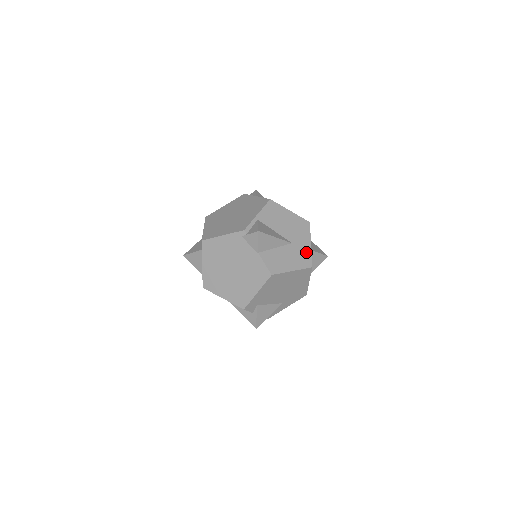
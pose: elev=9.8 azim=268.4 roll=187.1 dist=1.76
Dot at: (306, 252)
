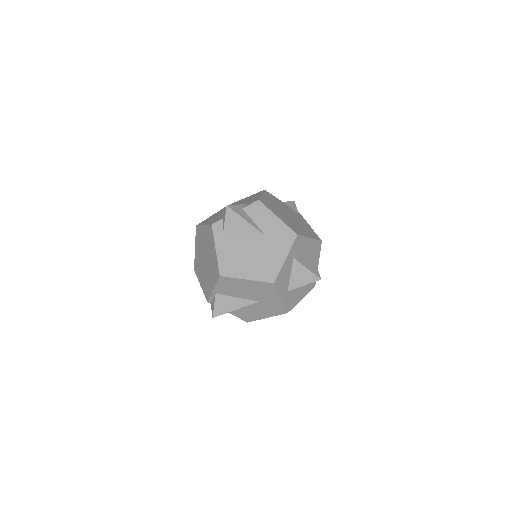
Dot at: (277, 305)
